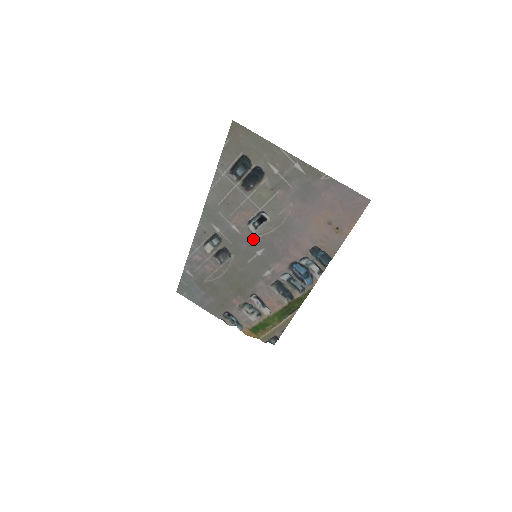
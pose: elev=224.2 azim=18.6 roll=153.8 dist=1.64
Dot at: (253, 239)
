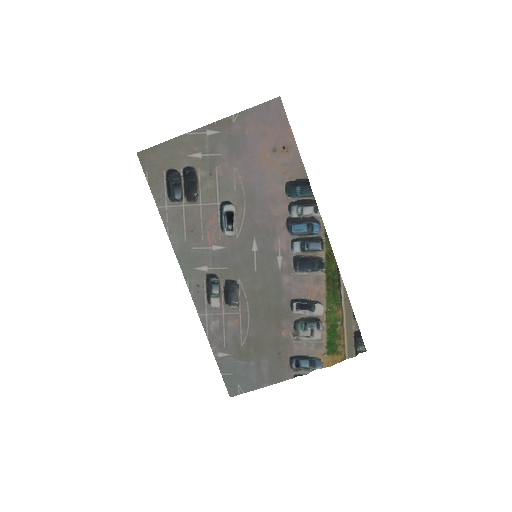
Dot at: (238, 240)
